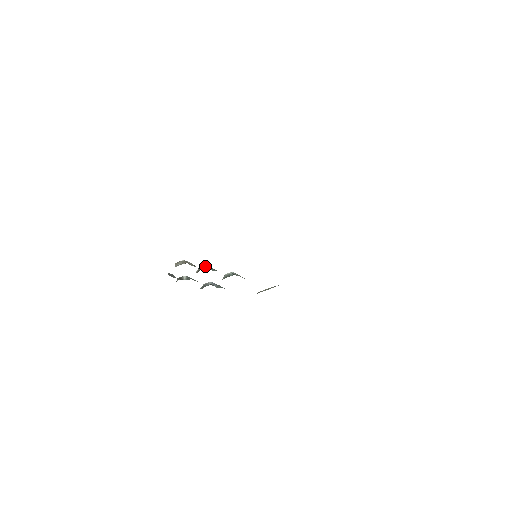
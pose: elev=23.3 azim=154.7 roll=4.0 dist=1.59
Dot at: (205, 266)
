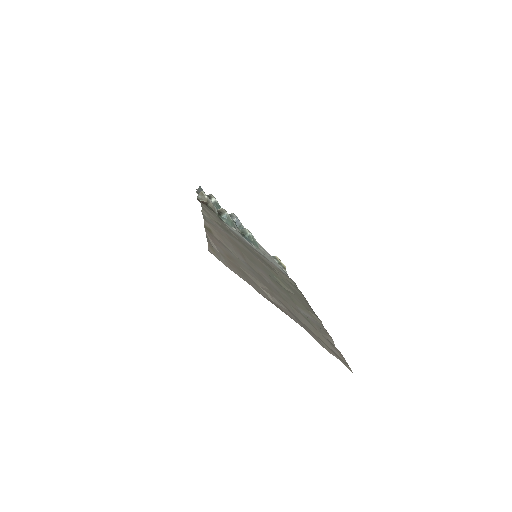
Dot at: (225, 214)
